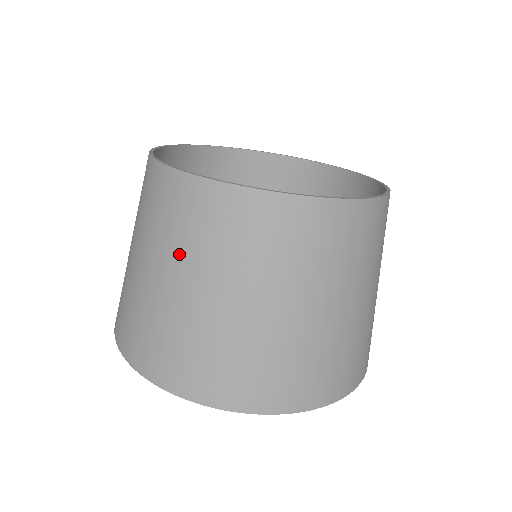
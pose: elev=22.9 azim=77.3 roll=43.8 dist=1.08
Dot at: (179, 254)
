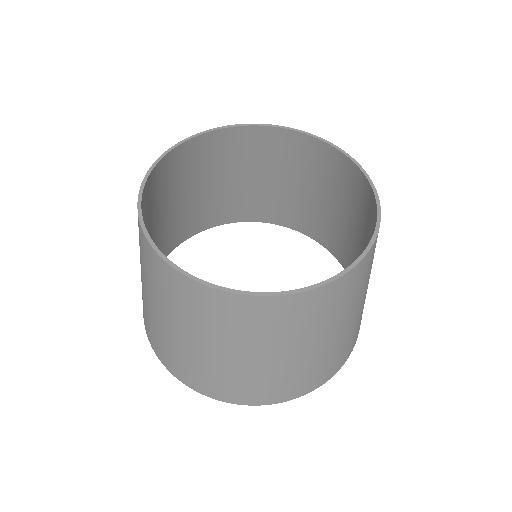
Dot at: (169, 310)
